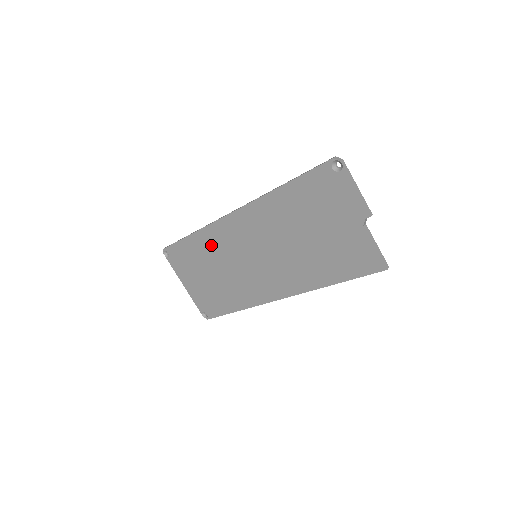
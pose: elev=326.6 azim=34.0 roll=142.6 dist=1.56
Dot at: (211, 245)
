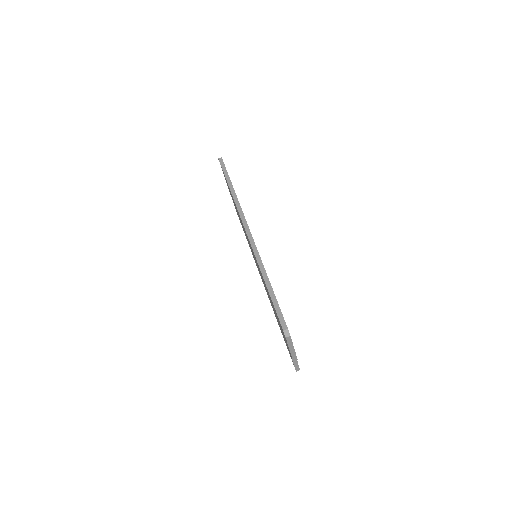
Dot at: occluded
